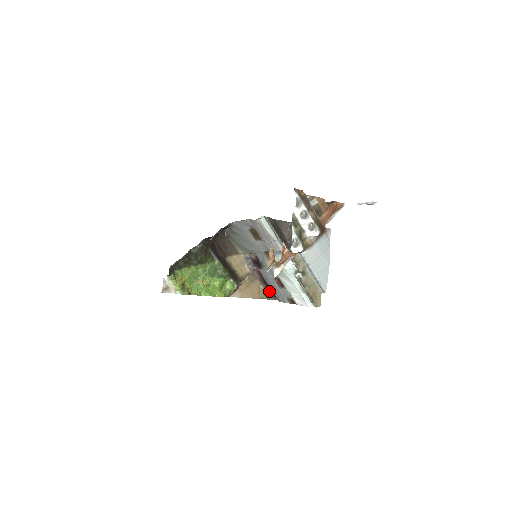
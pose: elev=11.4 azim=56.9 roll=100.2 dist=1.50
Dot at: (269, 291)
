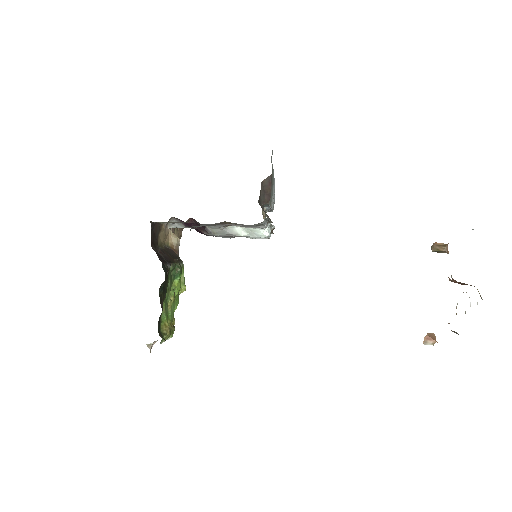
Dot at: occluded
